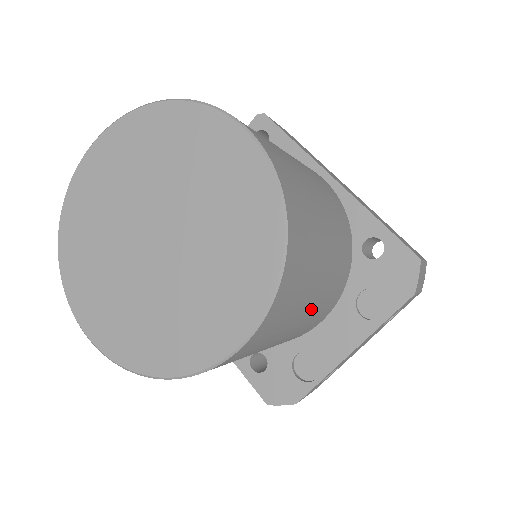
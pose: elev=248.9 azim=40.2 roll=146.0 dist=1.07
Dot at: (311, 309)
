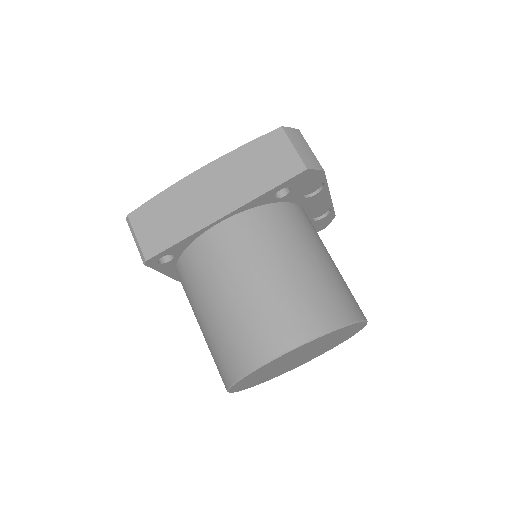
Dot at: (328, 255)
